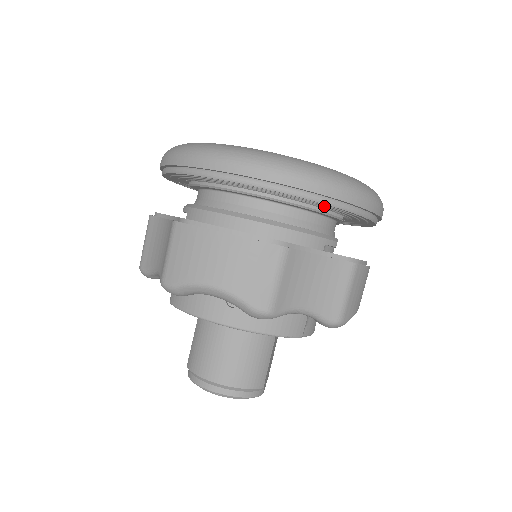
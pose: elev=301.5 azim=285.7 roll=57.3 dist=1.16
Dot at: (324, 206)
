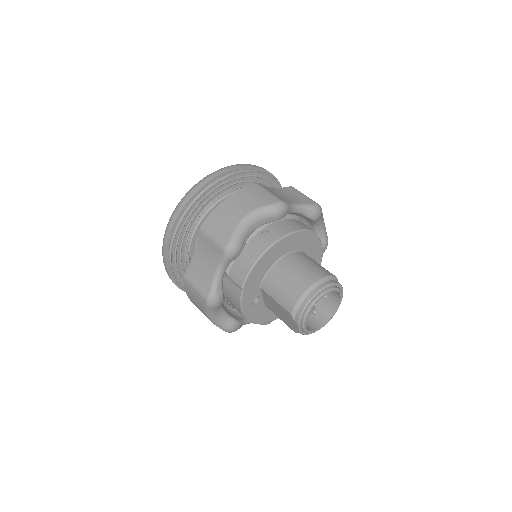
Dot at: (253, 181)
